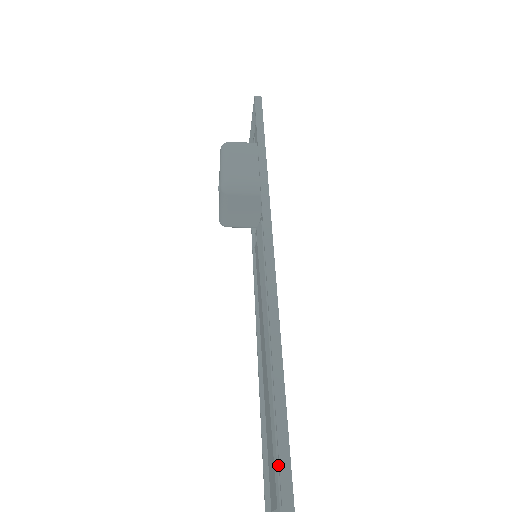
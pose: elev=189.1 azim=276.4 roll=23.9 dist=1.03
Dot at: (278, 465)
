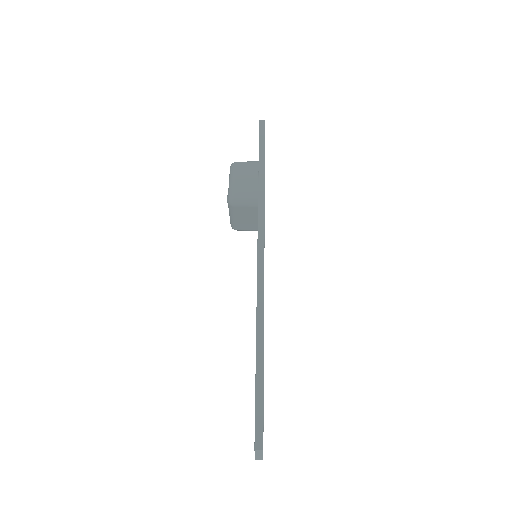
Dot at: occluded
